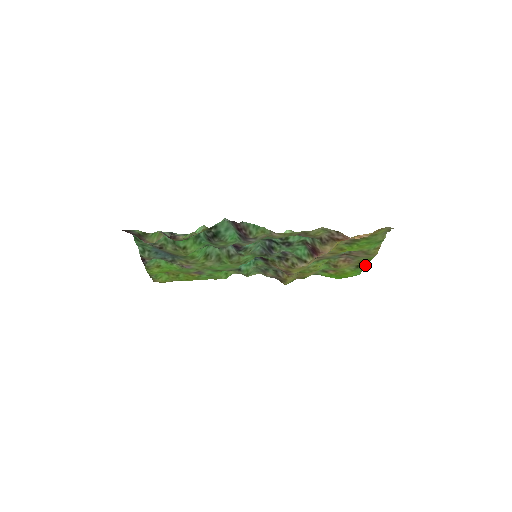
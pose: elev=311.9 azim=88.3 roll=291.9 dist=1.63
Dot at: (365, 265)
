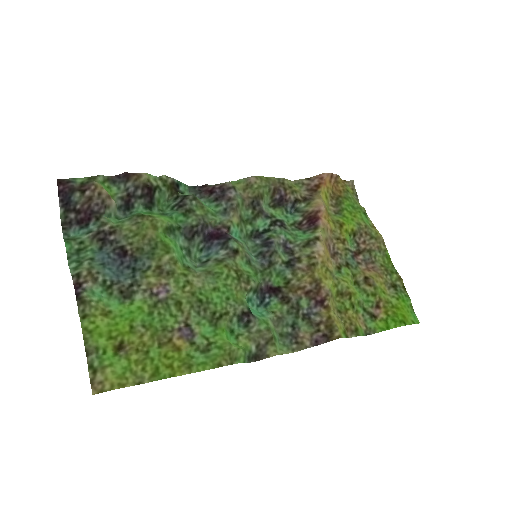
Dot at: (397, 277)
